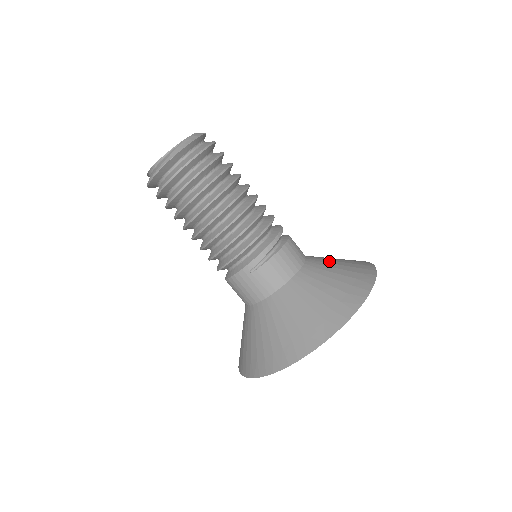
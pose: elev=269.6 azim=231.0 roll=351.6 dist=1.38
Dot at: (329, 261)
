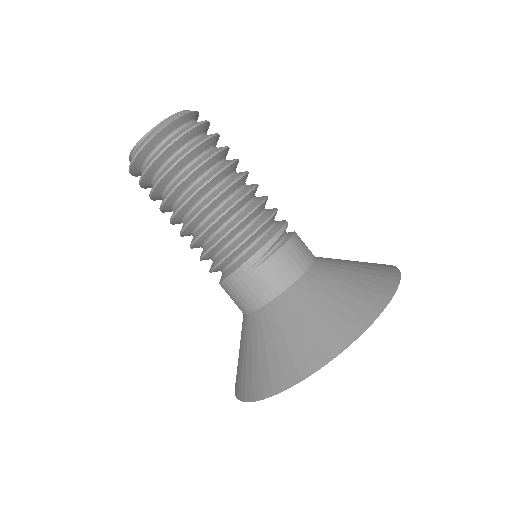
Dot at: (342, 260)
